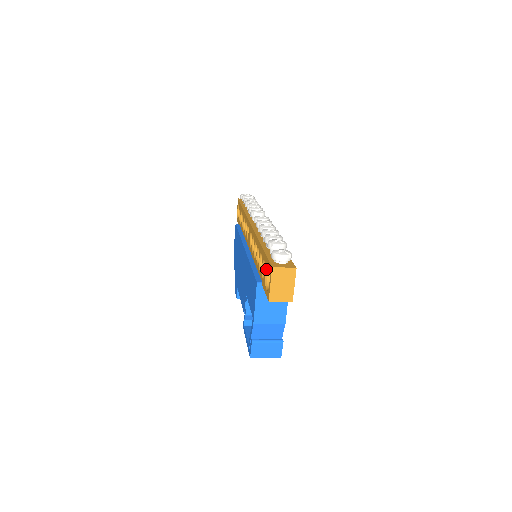
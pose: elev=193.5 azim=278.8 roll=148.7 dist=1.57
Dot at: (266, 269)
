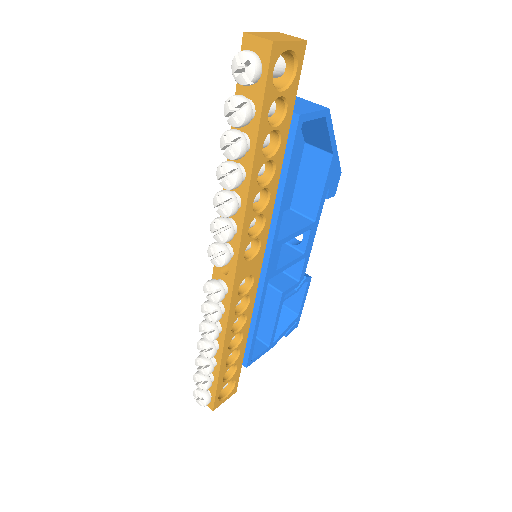
Dot at: occluded
